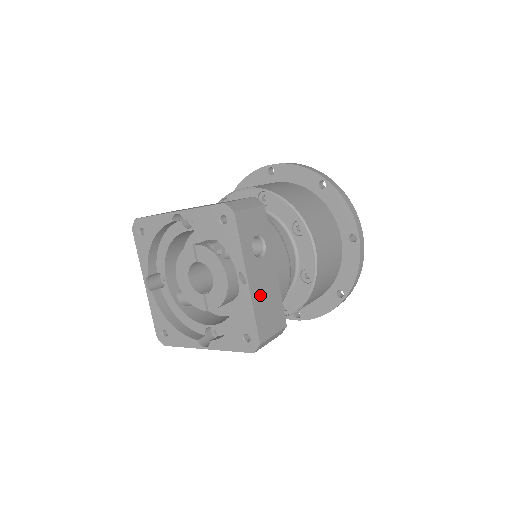
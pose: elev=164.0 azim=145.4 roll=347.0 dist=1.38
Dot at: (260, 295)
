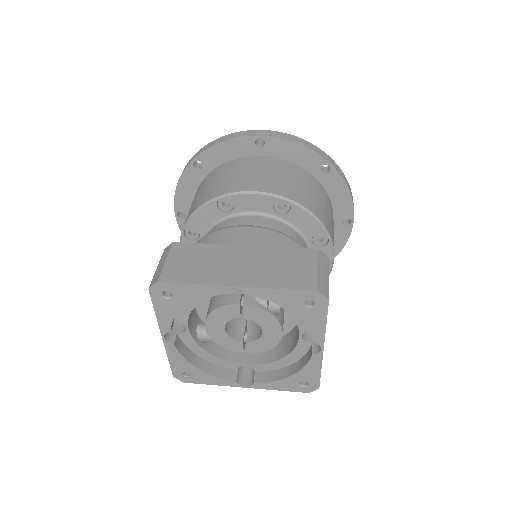
Dot at: occluded
